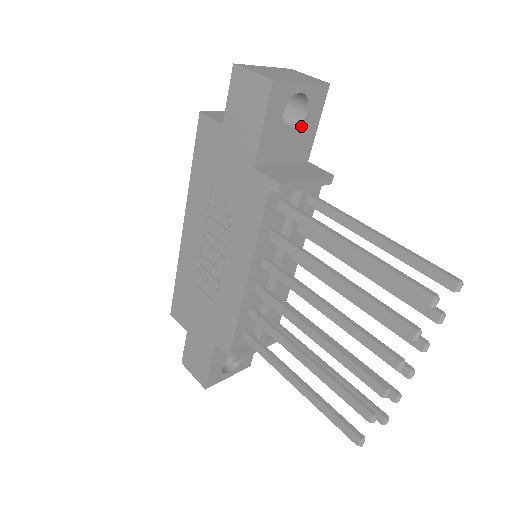
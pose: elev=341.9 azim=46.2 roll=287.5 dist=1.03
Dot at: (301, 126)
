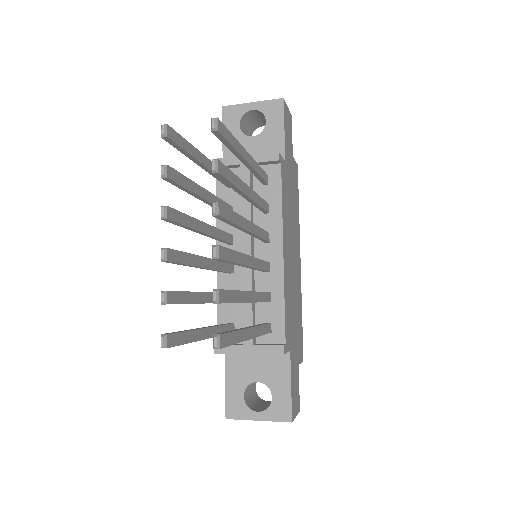
Dot at: (264, 133)
